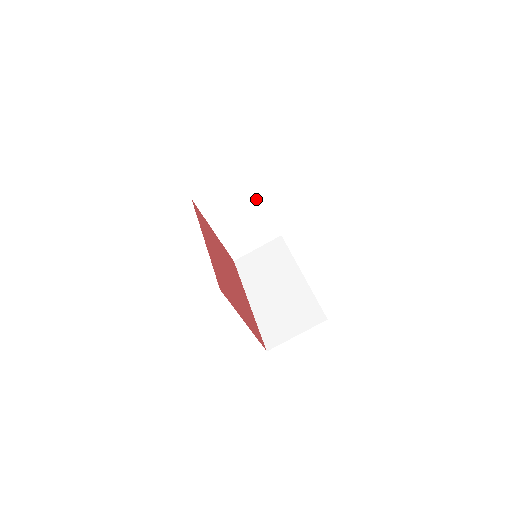
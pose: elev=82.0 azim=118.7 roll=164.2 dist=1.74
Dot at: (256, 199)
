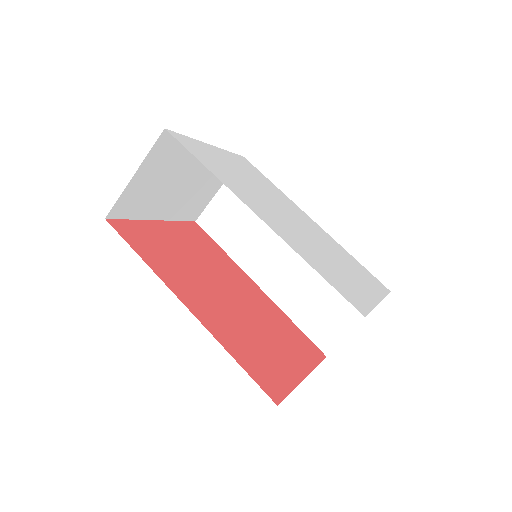
Dot at: occluded
